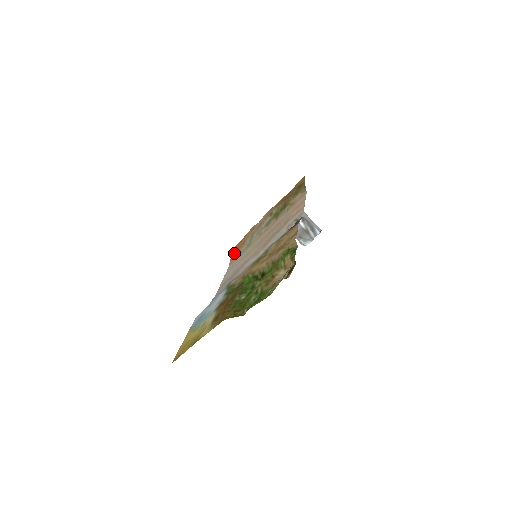
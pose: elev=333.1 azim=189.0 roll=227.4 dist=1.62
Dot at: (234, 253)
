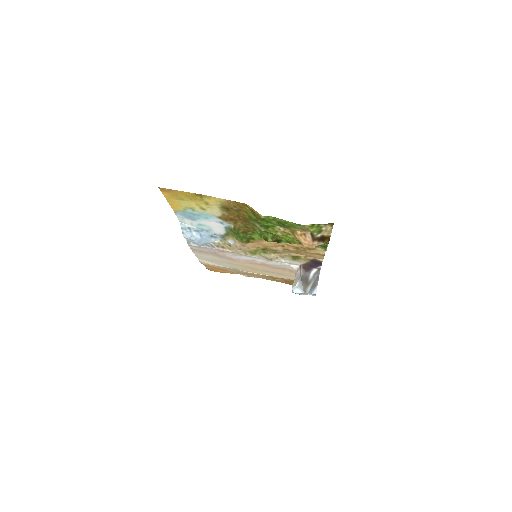
Dot at: (210, 267)
